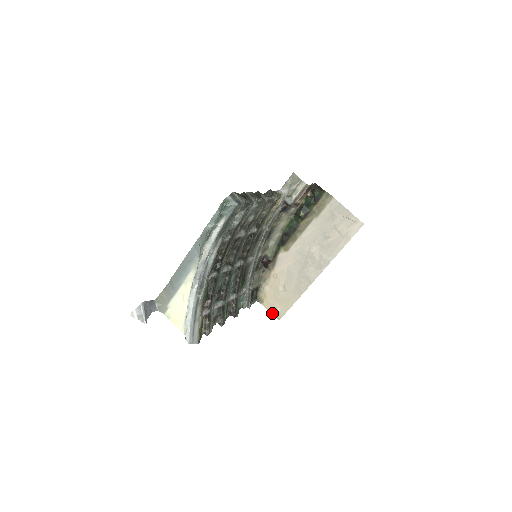
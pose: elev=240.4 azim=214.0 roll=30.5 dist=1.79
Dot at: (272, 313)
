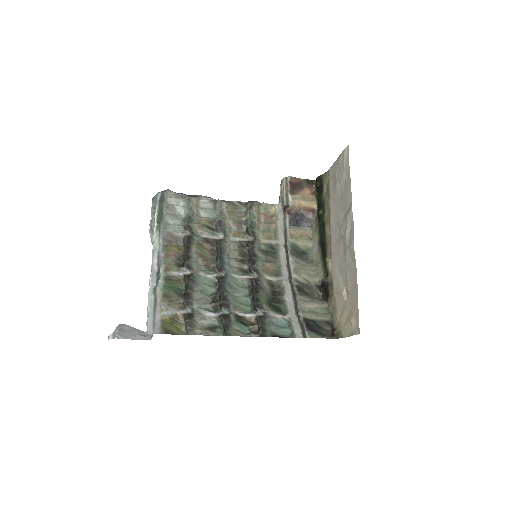
Dot at: (351, 334)
